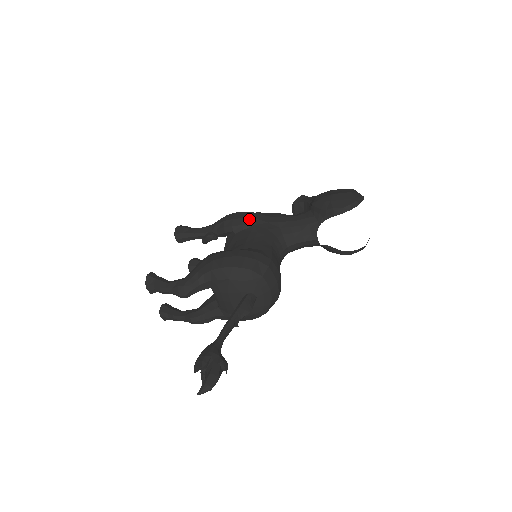
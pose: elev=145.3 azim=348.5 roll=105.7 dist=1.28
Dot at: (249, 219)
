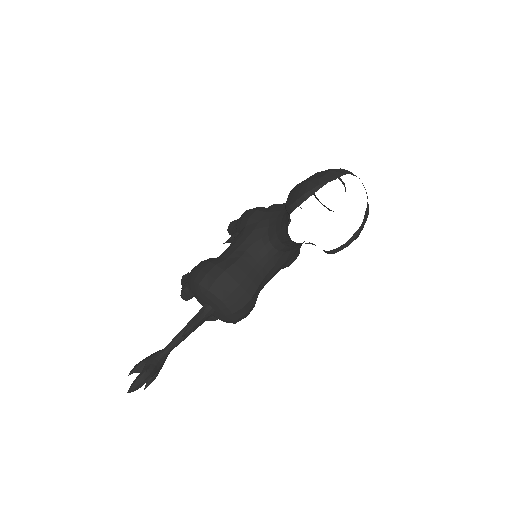
Dot at: (245, 219)
